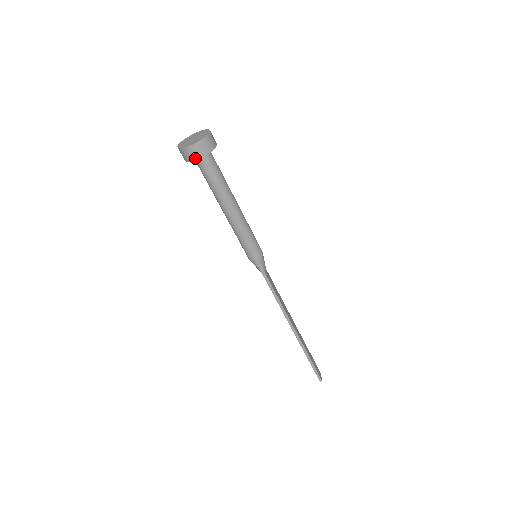
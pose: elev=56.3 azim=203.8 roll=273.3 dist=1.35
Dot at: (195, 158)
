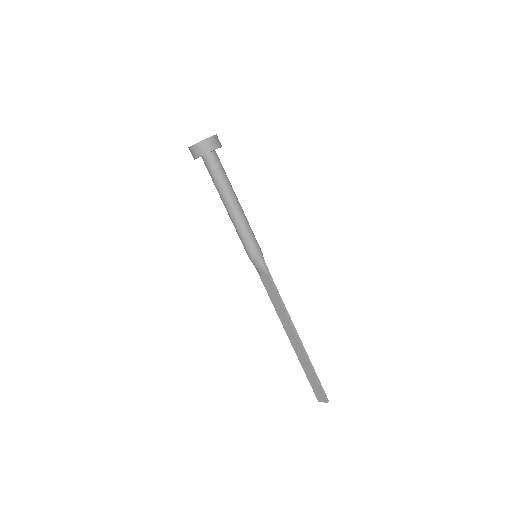
Dot at: (214, 148)
